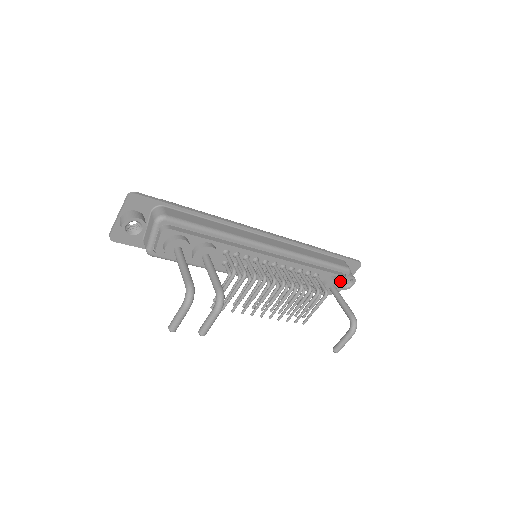
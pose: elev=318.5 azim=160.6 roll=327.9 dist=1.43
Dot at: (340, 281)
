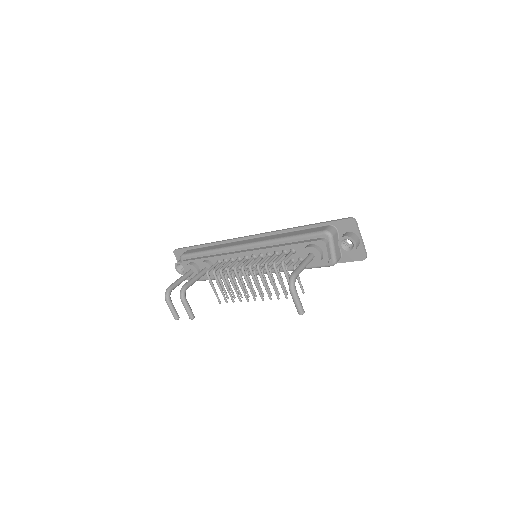
Dot at: (312, 247)
